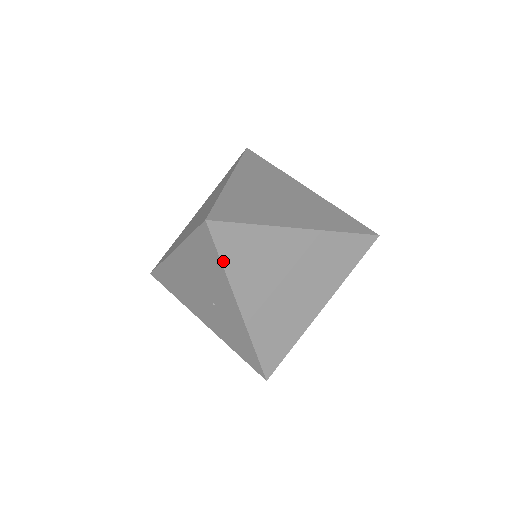
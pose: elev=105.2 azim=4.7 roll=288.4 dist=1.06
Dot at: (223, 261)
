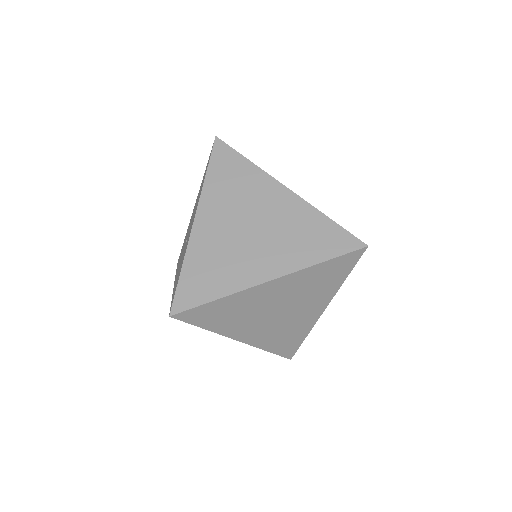
Dot at: (208, 172)
